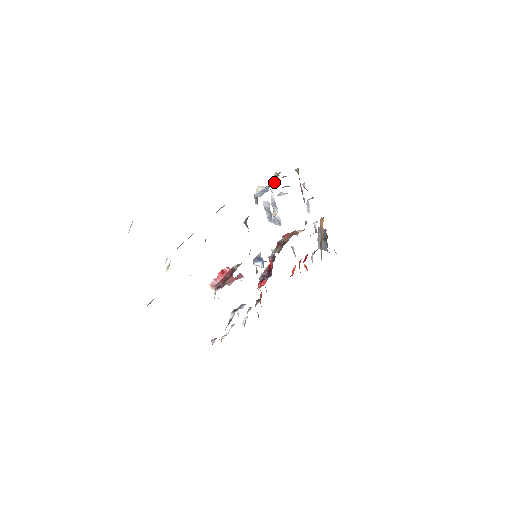
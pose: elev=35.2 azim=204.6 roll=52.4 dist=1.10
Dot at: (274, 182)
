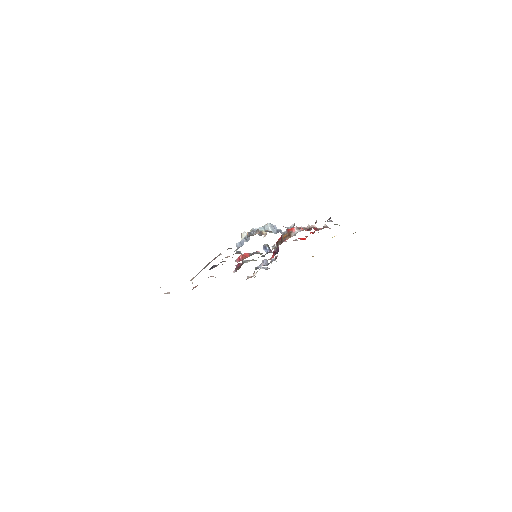
Dot at: occluded
